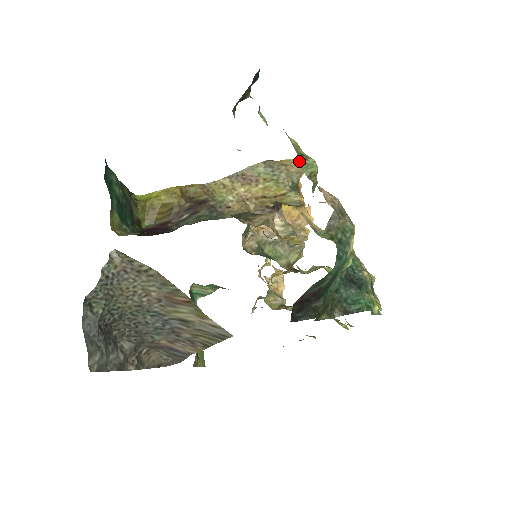
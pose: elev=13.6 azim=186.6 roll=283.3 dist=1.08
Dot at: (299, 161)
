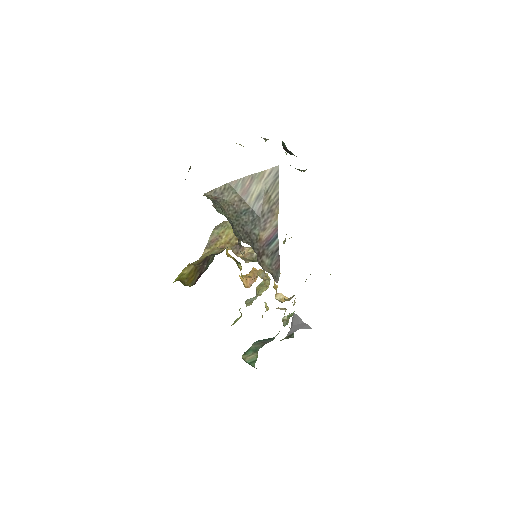
Dot at: occluded
